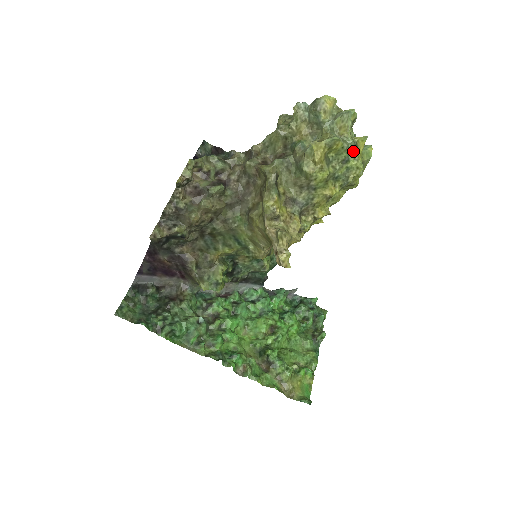
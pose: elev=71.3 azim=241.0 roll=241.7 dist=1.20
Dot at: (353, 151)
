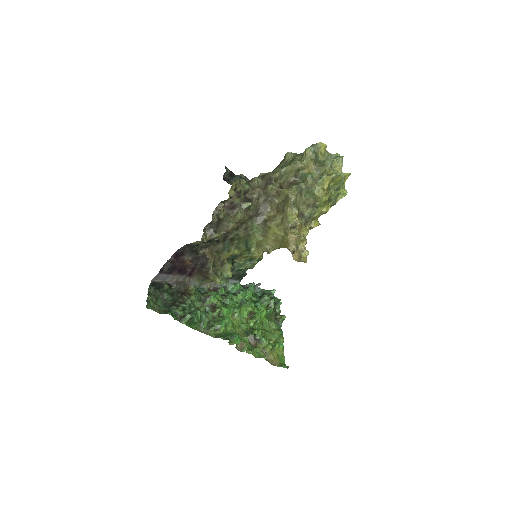
Dot at: (343, 183)
